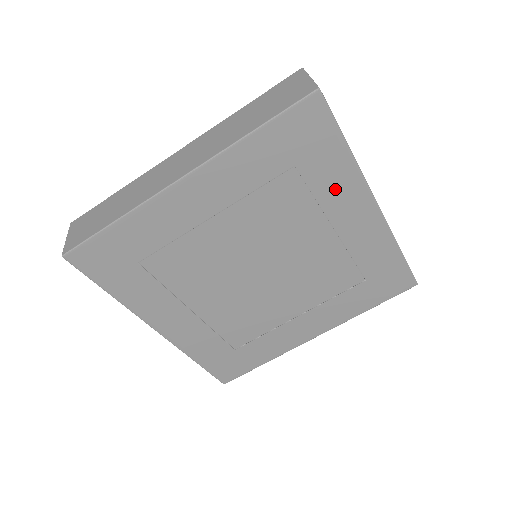
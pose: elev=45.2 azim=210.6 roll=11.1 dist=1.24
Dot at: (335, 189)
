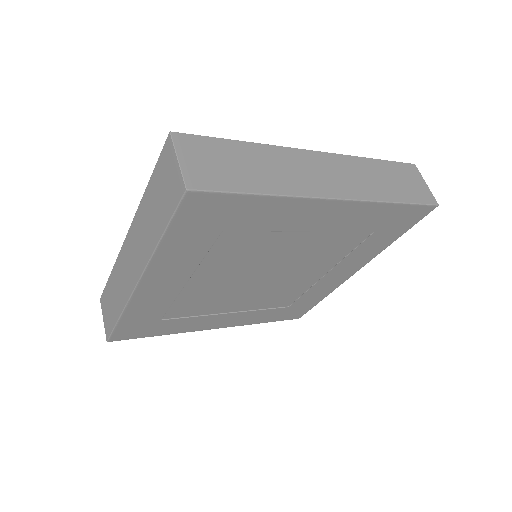
Dot at: (279, 218)
